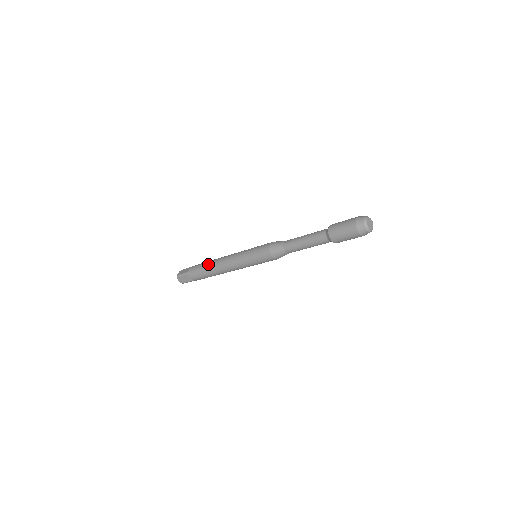
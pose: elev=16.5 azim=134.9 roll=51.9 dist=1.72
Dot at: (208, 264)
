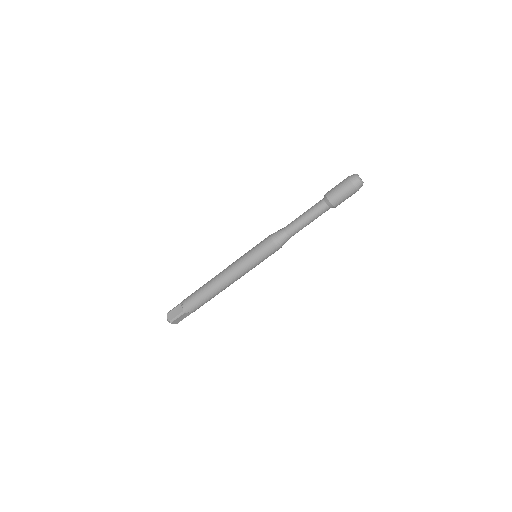
Dot at: occluded
